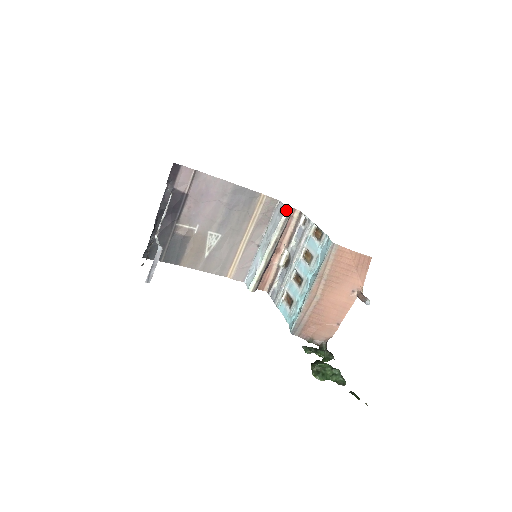
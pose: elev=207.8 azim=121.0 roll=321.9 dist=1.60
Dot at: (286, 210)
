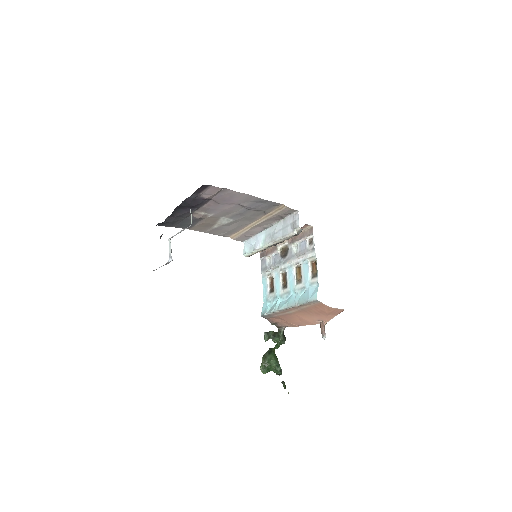
Dot at: (298, 229)
